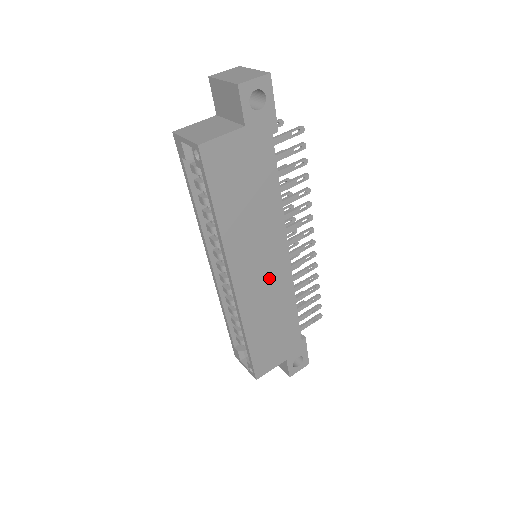
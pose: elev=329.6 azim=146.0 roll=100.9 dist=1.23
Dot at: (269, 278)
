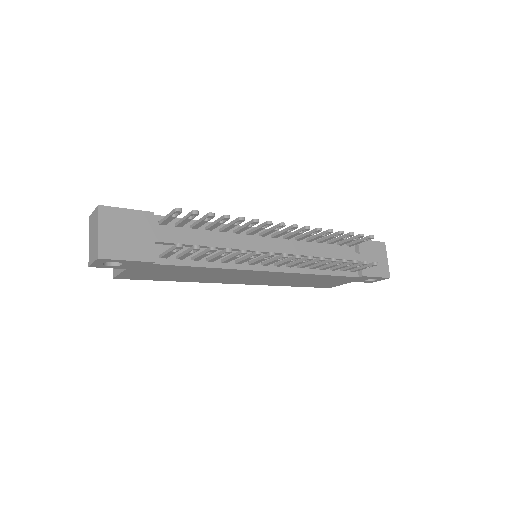
Dot at: (268, 277)
